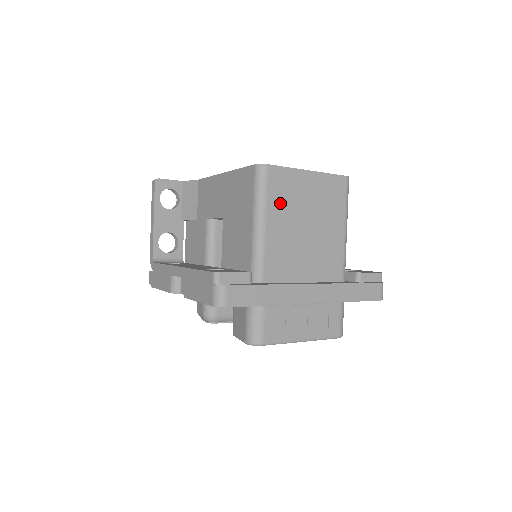
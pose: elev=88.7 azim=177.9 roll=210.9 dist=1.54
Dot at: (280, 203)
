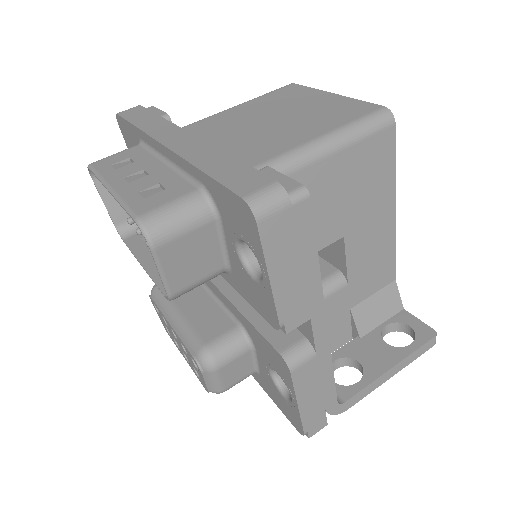
Dot at: (268, 102)
